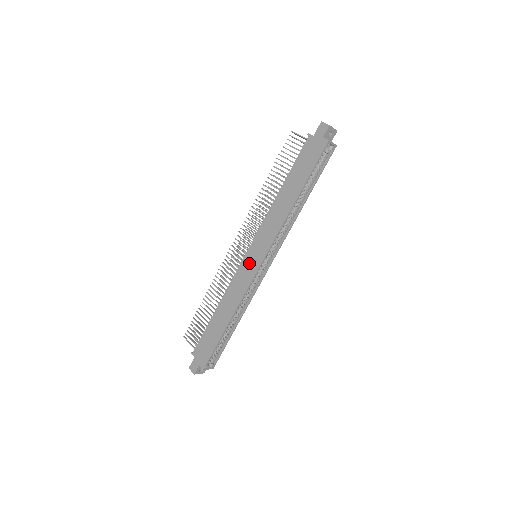
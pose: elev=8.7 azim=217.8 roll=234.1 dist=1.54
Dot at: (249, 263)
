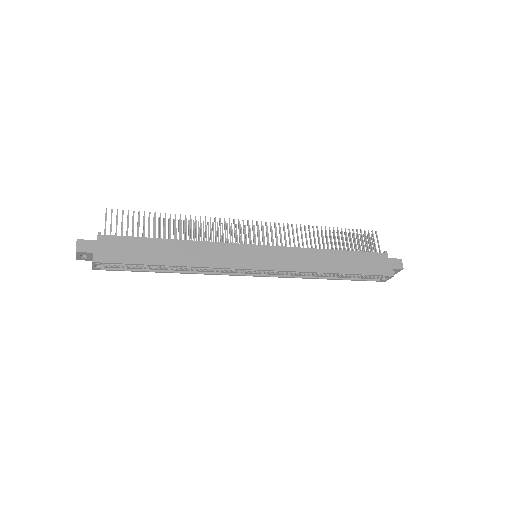
Dot at: (250, 254)
